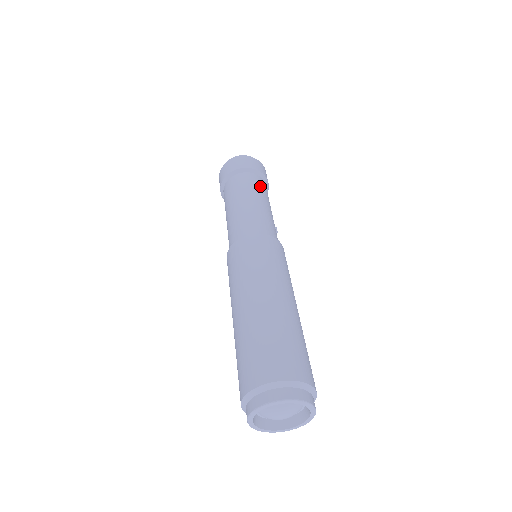
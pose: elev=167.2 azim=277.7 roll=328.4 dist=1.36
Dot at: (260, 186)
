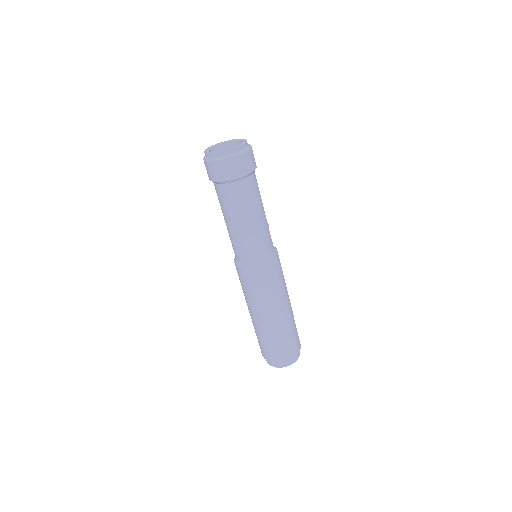
Dot at: (257, 191)
